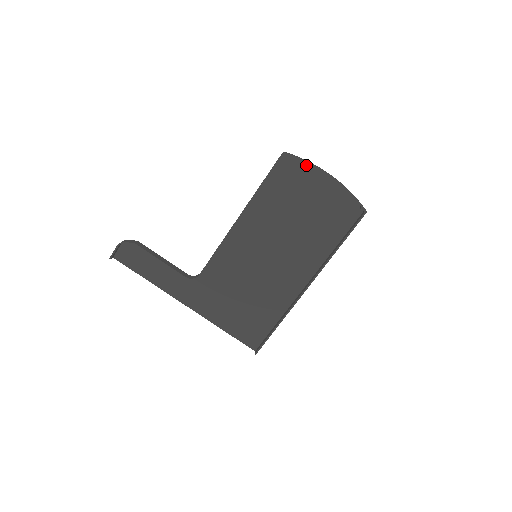
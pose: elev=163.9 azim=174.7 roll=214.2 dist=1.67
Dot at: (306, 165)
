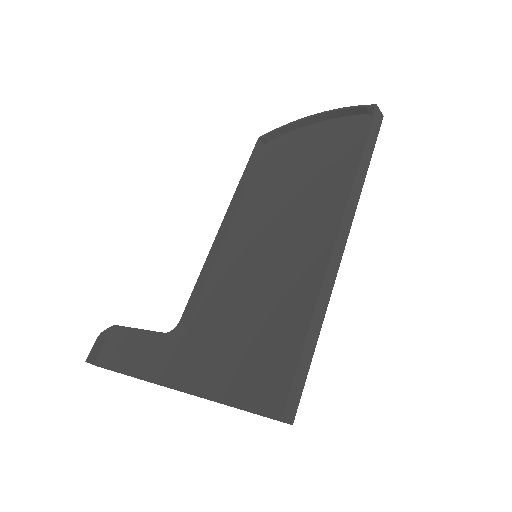
Dot at: (290, 134)
